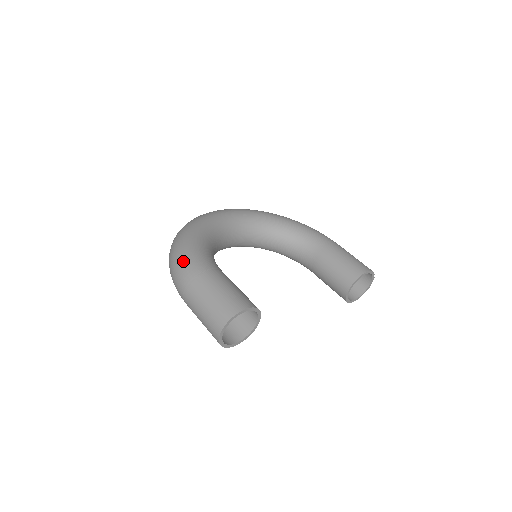
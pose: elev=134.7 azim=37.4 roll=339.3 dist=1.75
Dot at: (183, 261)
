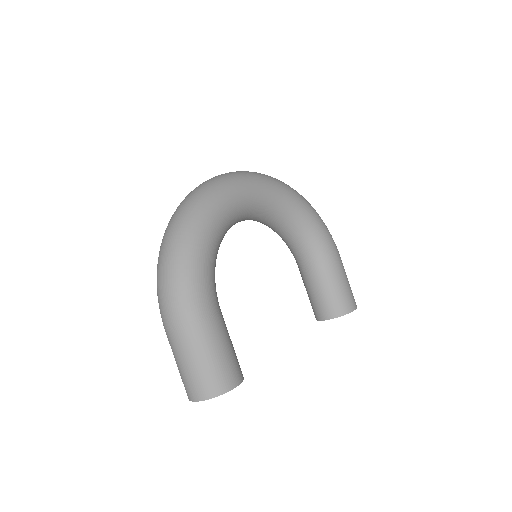
Dot at: (181, 289)
